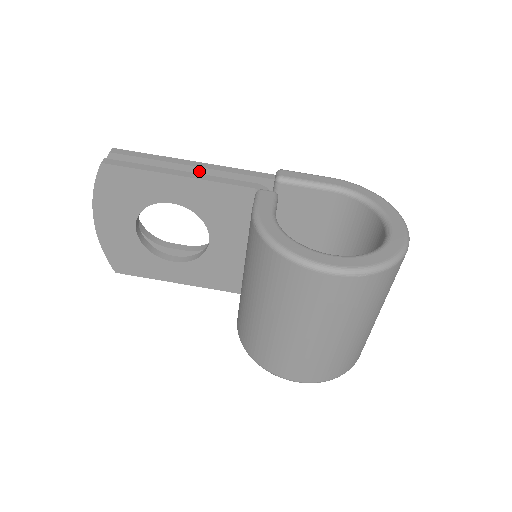
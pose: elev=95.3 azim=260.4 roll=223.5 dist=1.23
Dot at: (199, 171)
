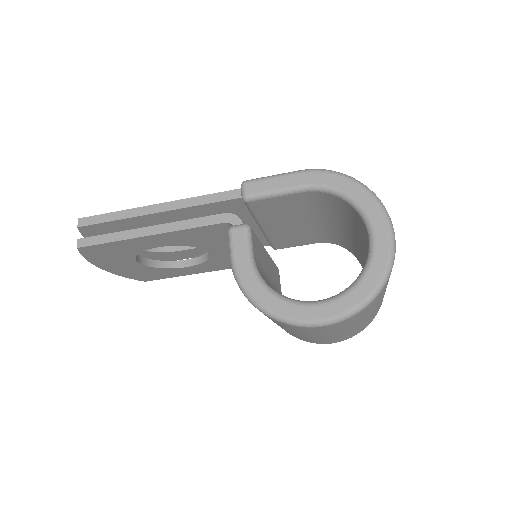
Dot at: (166, 213)
